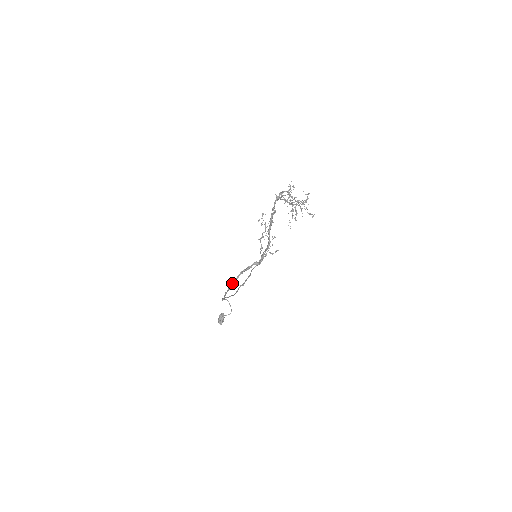
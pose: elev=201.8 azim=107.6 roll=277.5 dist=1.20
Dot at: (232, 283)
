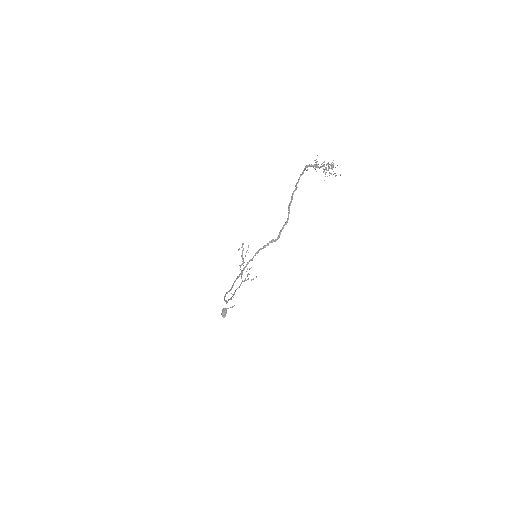
Dot at: (247, 263)
